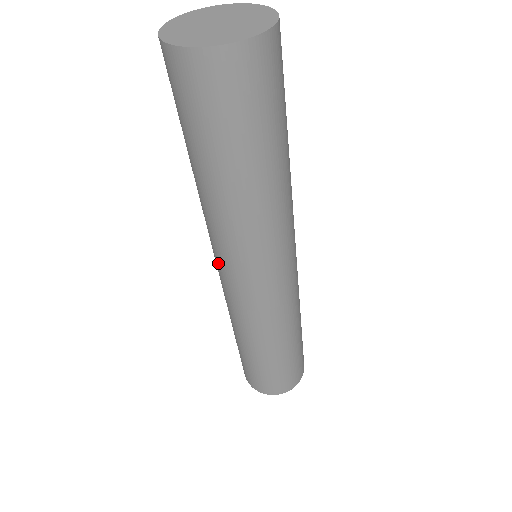
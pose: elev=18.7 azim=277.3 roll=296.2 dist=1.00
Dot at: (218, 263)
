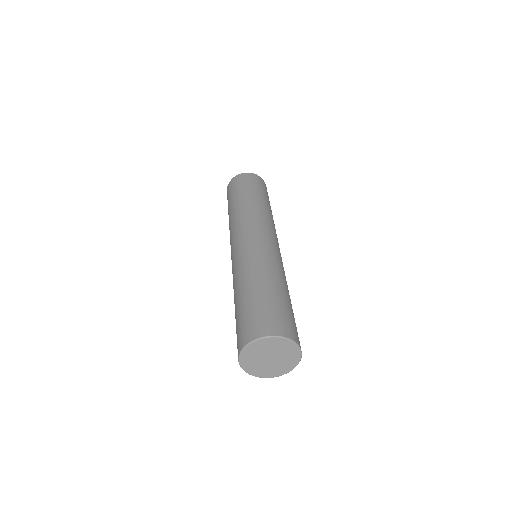
Dot at: occluded
